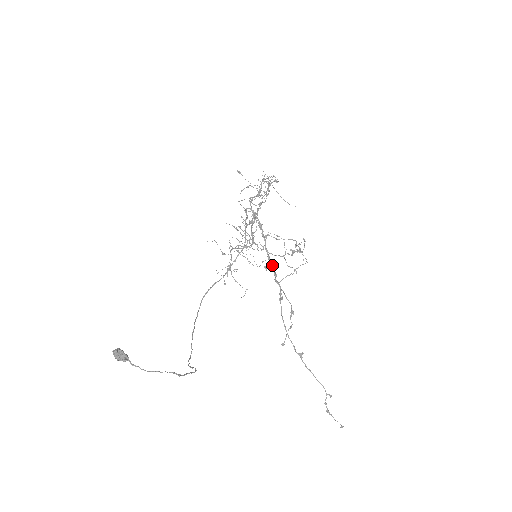
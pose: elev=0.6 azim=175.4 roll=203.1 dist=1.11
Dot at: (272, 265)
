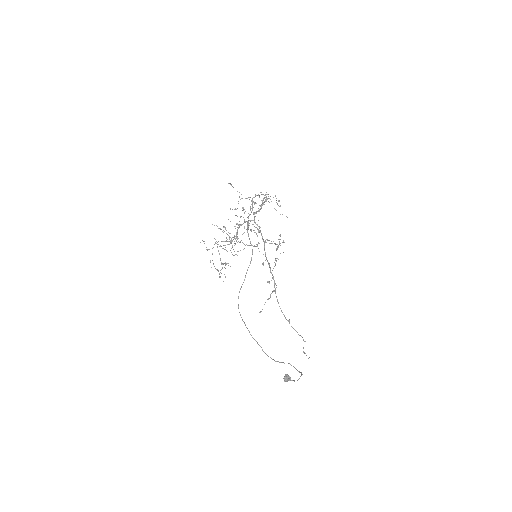
Dot at: occluded
